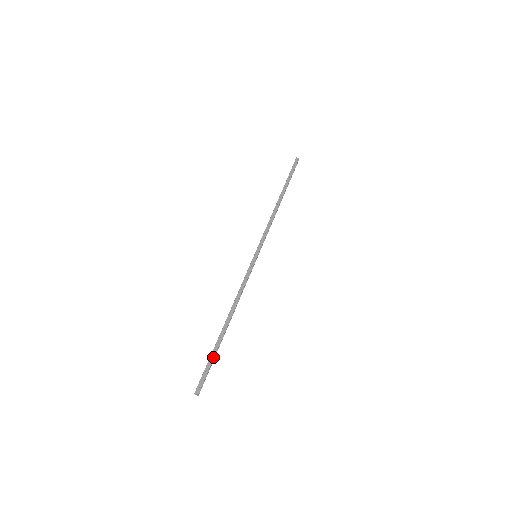
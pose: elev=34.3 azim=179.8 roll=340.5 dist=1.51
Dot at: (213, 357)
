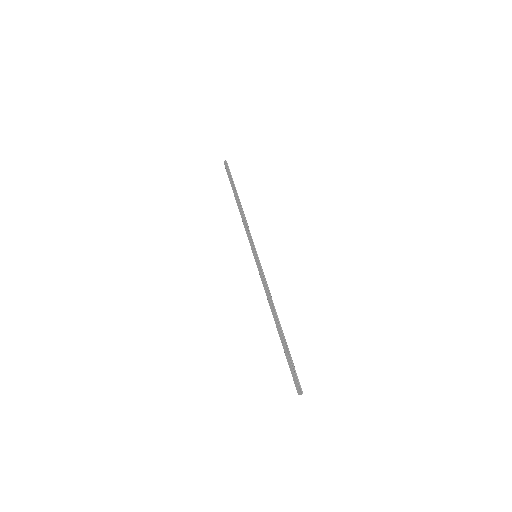
Dot at: (288, 356)
